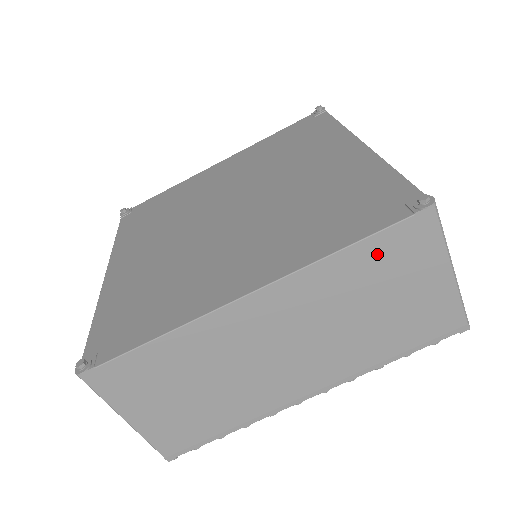
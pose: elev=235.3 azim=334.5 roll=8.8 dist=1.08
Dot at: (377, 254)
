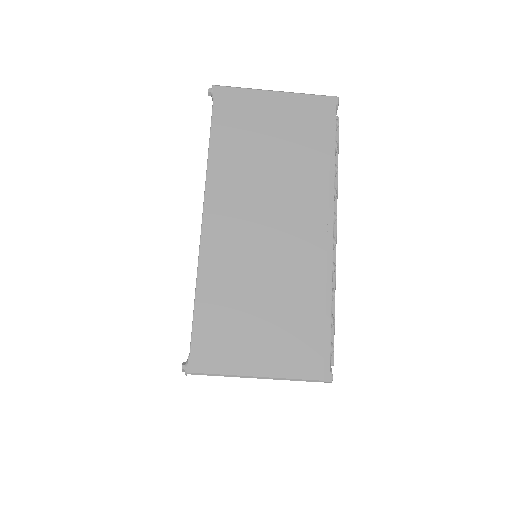
Dot at: occluded
